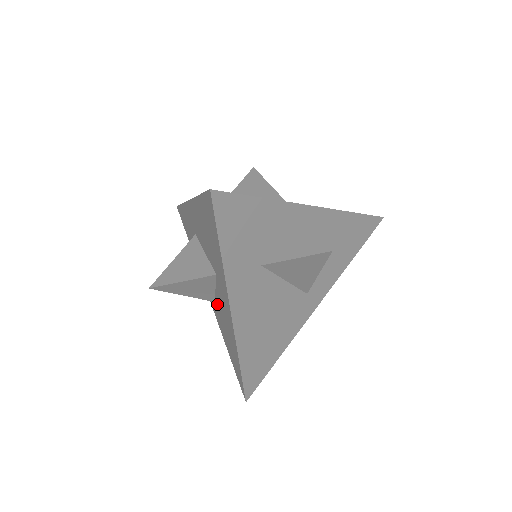
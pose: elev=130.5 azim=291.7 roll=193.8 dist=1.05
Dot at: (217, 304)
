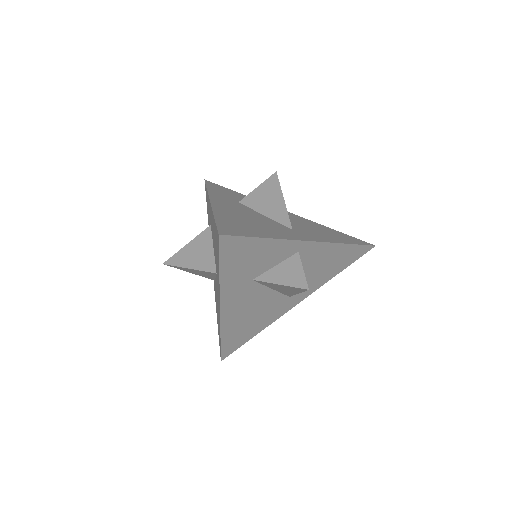
Dot at: (215, 285)
